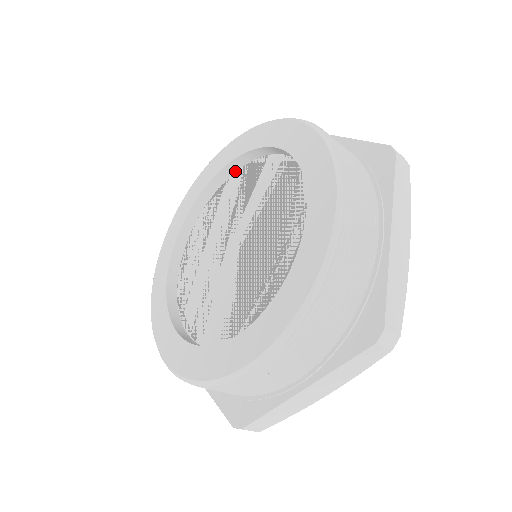
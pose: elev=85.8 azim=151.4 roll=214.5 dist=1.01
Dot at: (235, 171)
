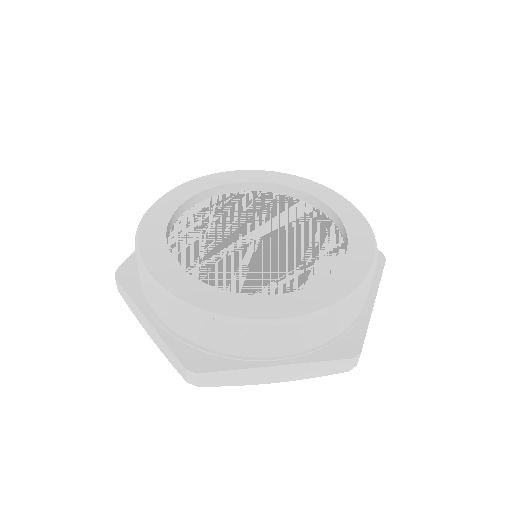
Dot at: (263, 191)
